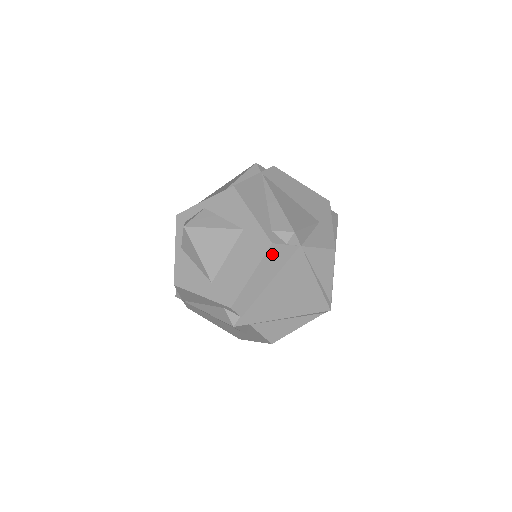
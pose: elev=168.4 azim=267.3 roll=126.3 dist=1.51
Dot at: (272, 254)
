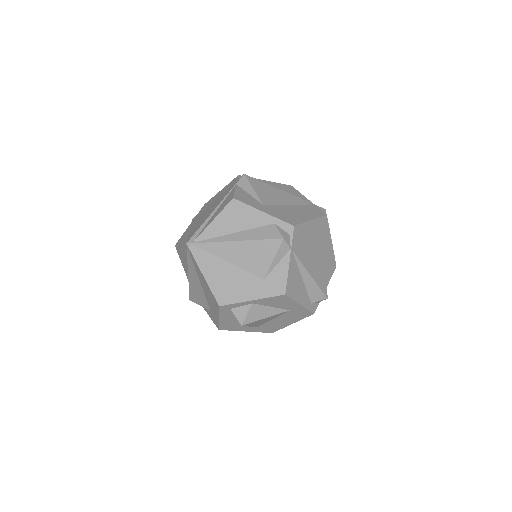
Dot at: occluded
